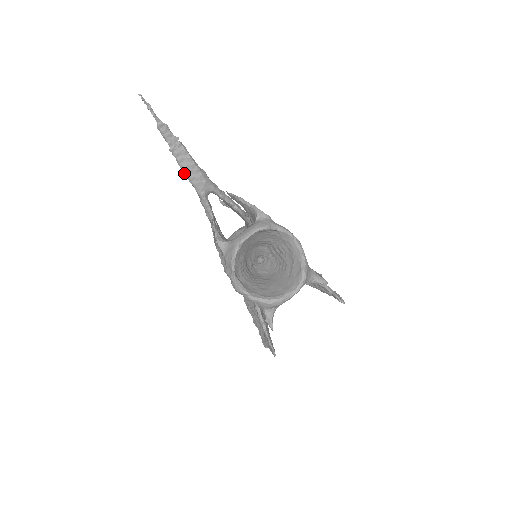
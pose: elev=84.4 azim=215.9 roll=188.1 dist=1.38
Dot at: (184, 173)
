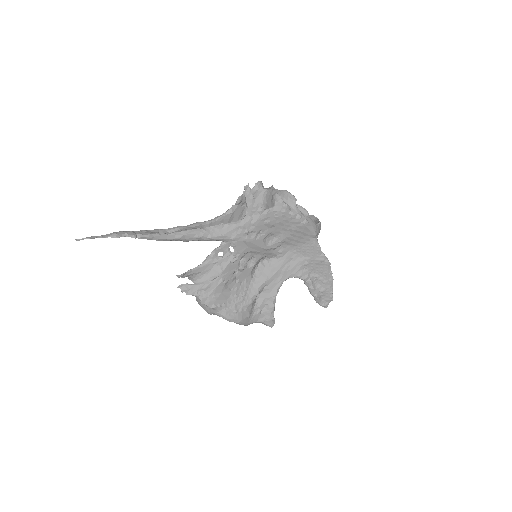
Dot at: (163, 231)
